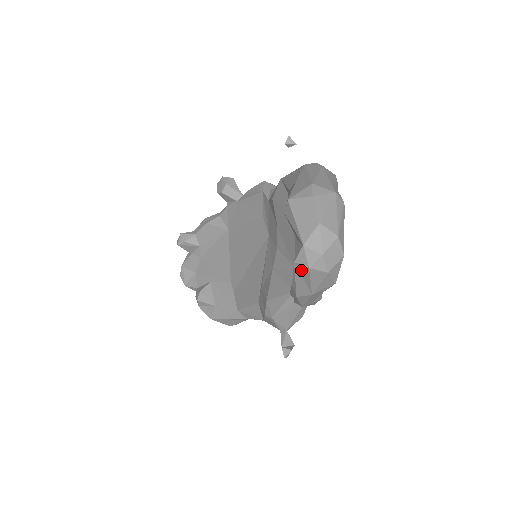
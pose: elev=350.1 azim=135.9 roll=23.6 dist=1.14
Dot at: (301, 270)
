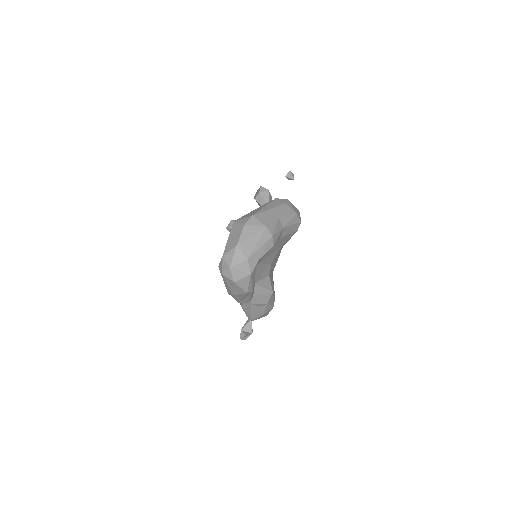
Dot at: occluded
